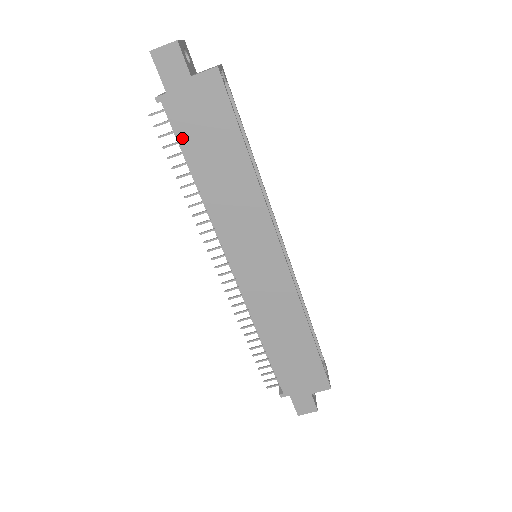
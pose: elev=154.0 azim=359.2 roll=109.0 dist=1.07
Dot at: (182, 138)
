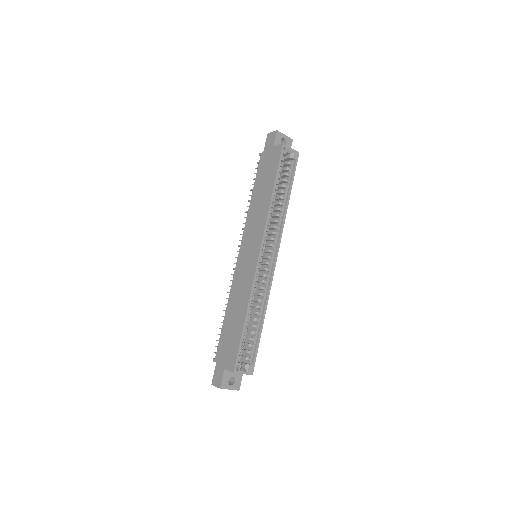
Dot at: (258, 174)
